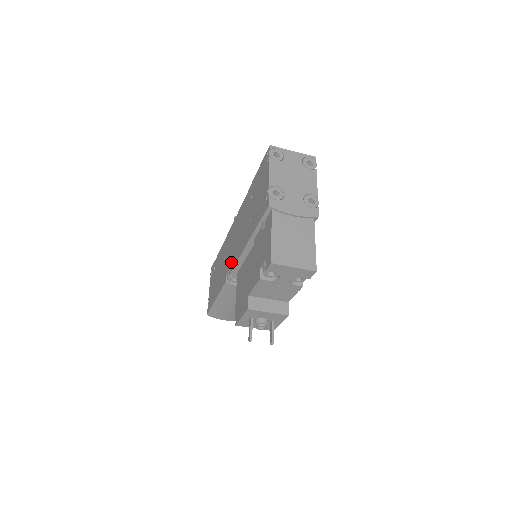
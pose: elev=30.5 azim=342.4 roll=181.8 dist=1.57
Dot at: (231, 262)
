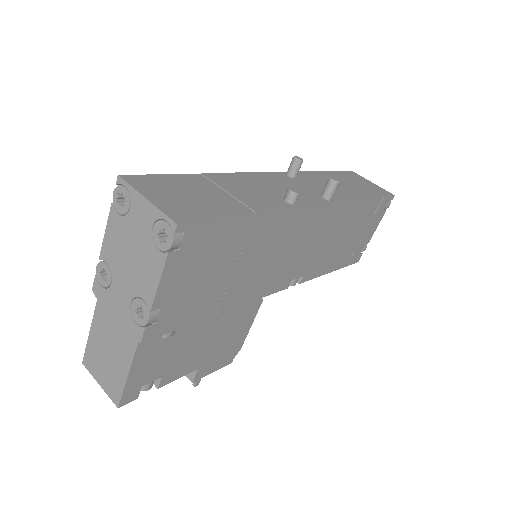
Dot at: occluded
